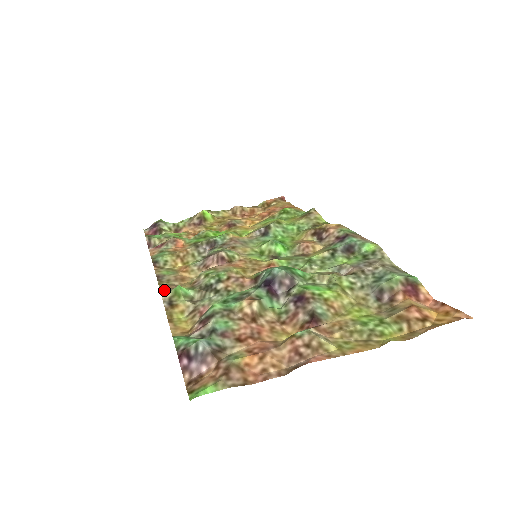
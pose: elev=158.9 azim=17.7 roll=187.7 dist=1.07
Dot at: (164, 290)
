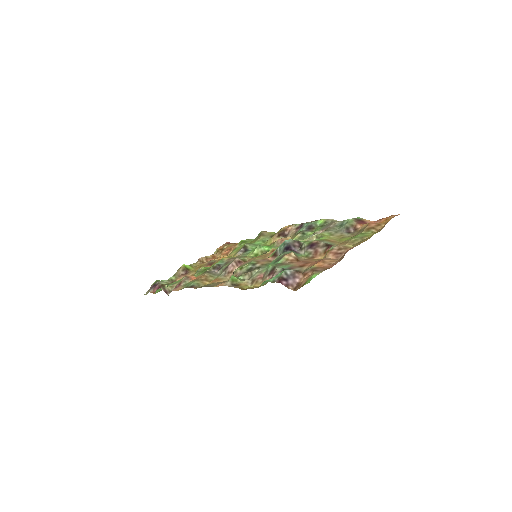
Dot at: (222, 284)
